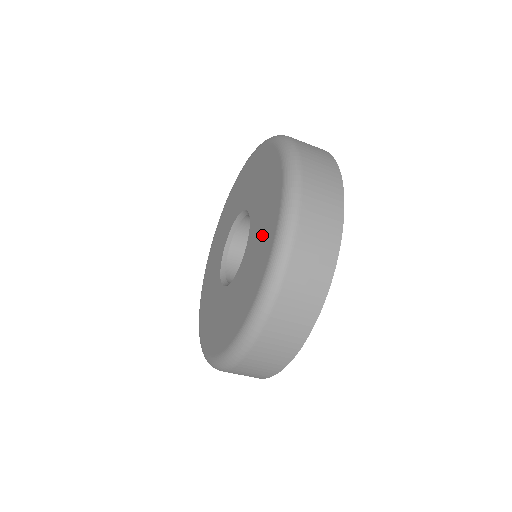
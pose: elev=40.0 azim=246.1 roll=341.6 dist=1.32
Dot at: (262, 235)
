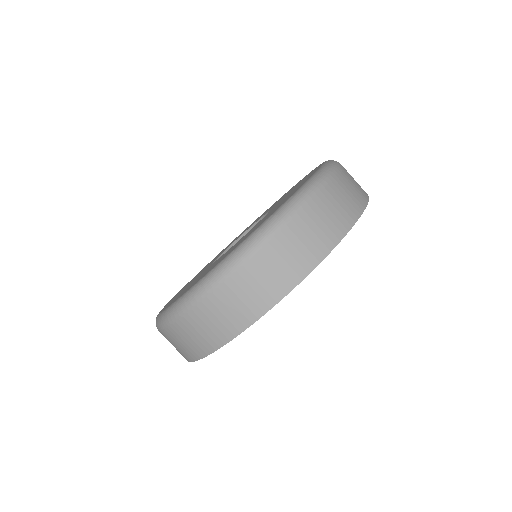
Dot at: occluded
